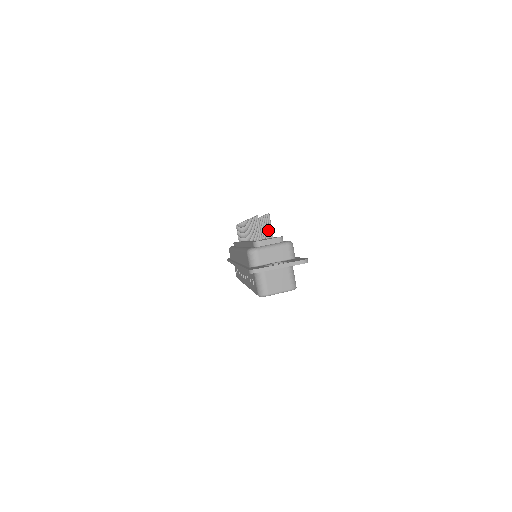
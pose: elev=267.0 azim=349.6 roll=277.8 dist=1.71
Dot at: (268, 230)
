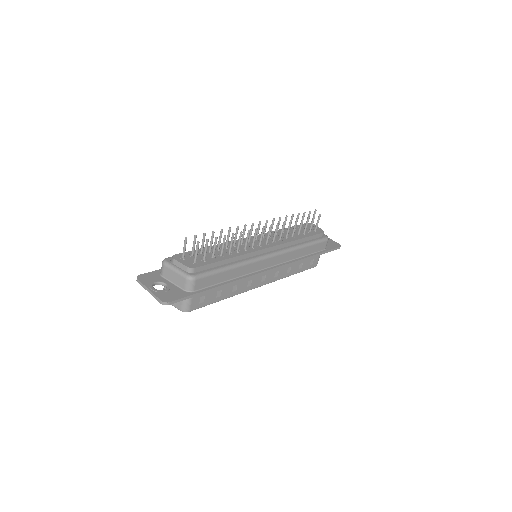
Dot at: (204, 252)
